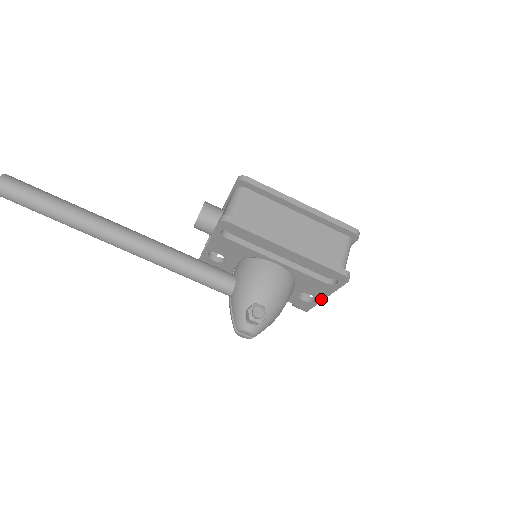
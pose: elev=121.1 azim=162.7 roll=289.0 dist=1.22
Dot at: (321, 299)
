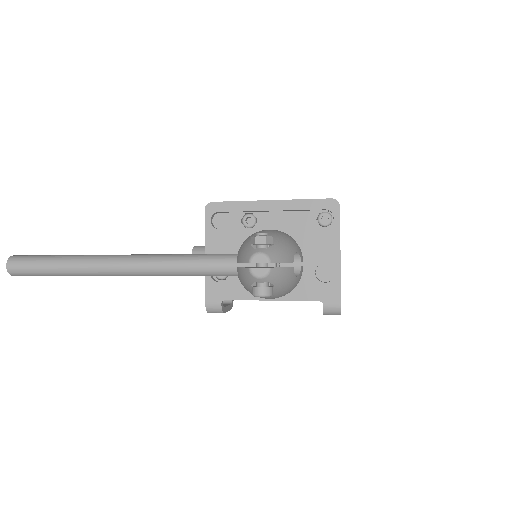
Dot at: (338, 262)
